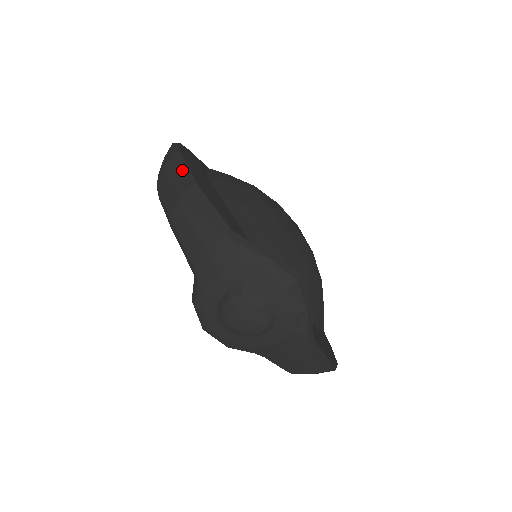
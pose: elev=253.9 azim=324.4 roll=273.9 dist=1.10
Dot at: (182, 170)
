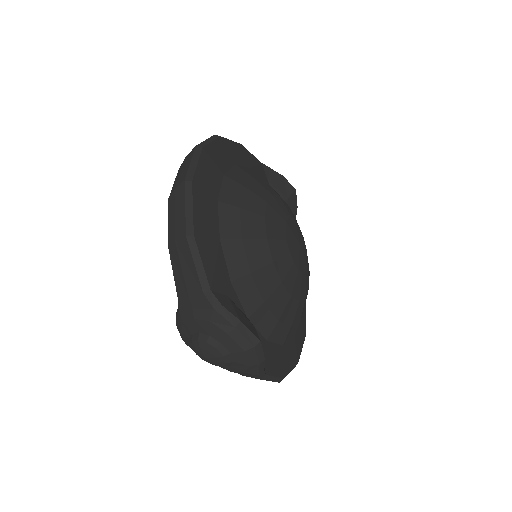
Dot at: (186, 211)
